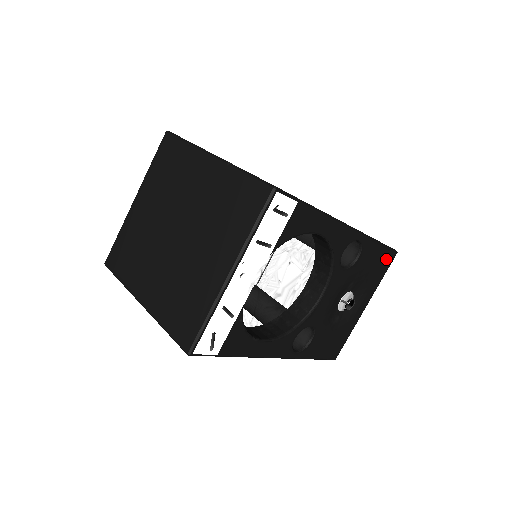
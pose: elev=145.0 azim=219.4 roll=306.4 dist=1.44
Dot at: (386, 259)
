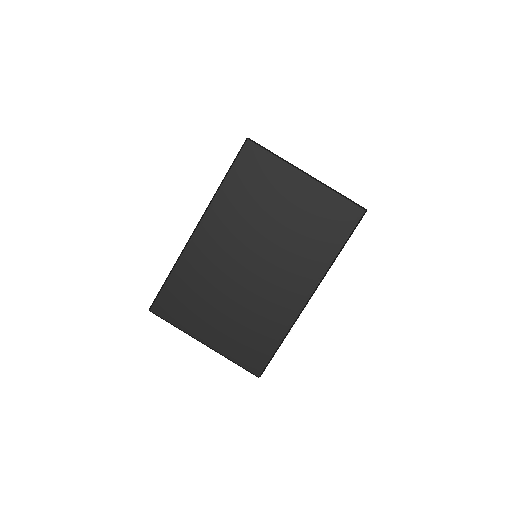
Dot at: occluded
